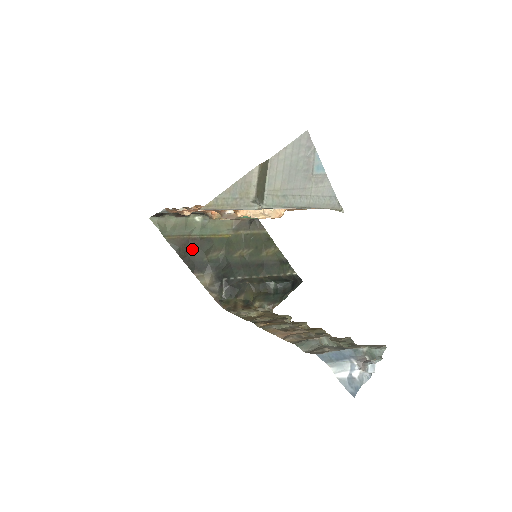
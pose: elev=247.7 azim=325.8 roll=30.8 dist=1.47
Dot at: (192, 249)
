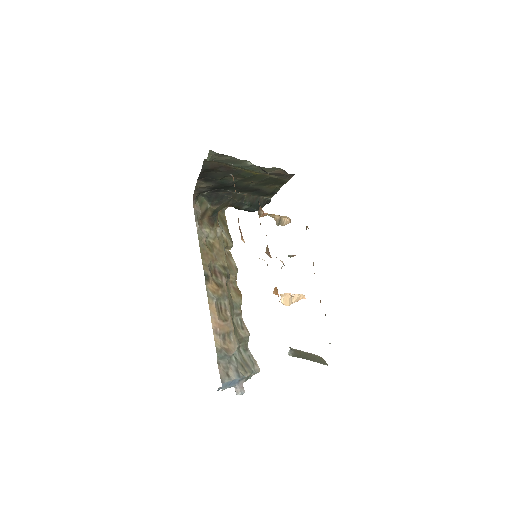
Dot at: (217, 171)
